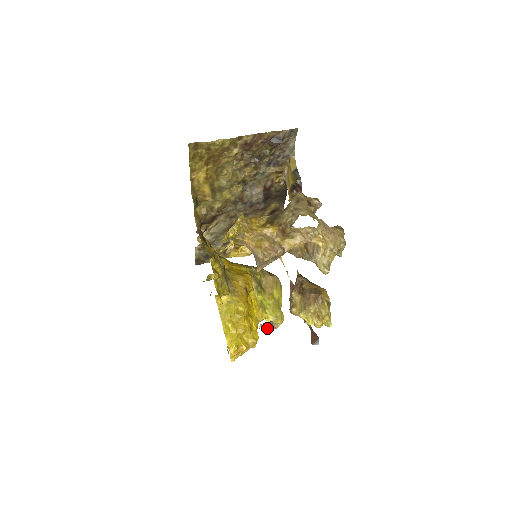
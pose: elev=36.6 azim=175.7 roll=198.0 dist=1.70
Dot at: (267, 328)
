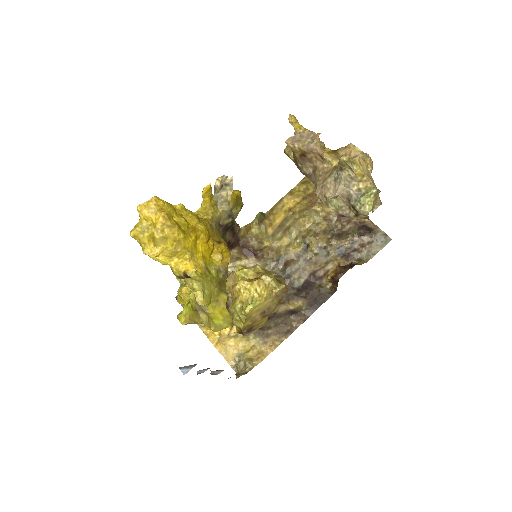
Dot at: (219, 193)
